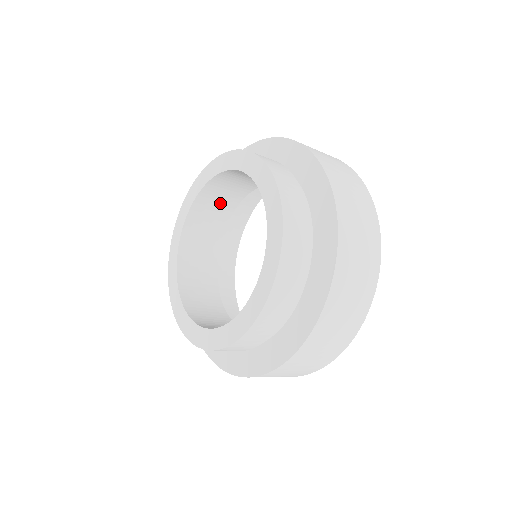
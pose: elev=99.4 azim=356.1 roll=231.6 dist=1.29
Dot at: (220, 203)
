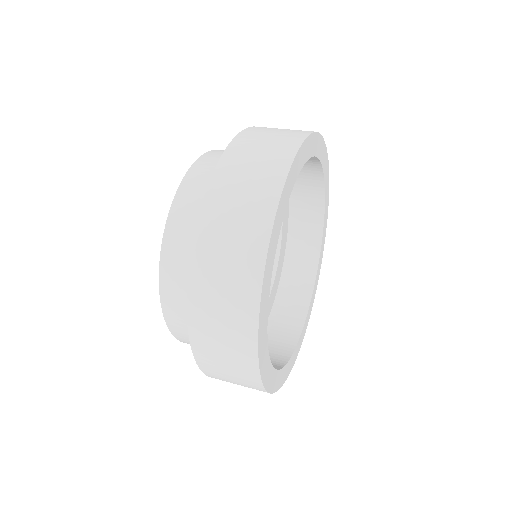
Dot at: occluded
